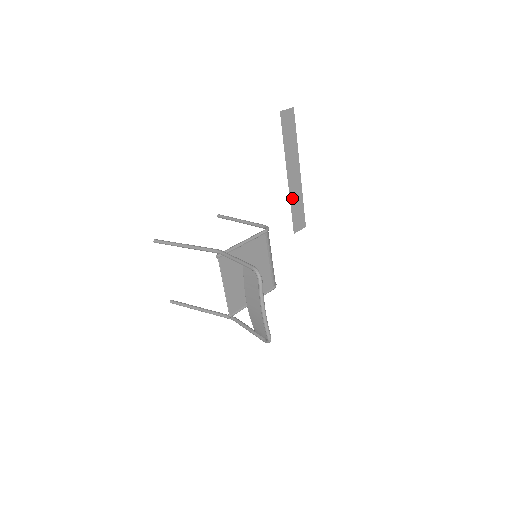
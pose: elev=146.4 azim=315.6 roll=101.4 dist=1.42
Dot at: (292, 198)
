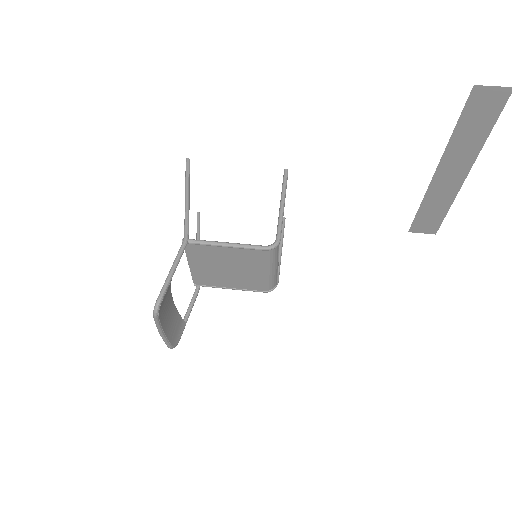
Dot at: (429, 198)
